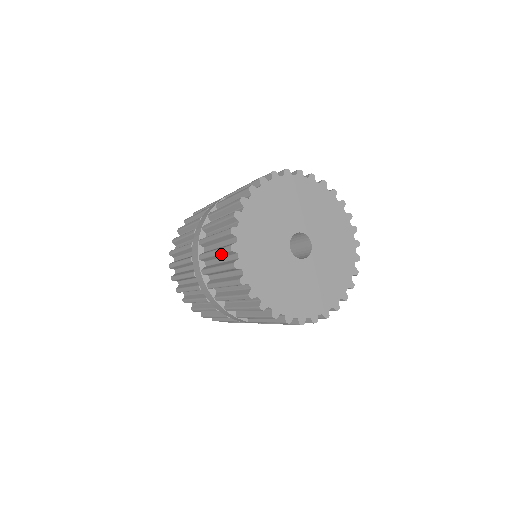
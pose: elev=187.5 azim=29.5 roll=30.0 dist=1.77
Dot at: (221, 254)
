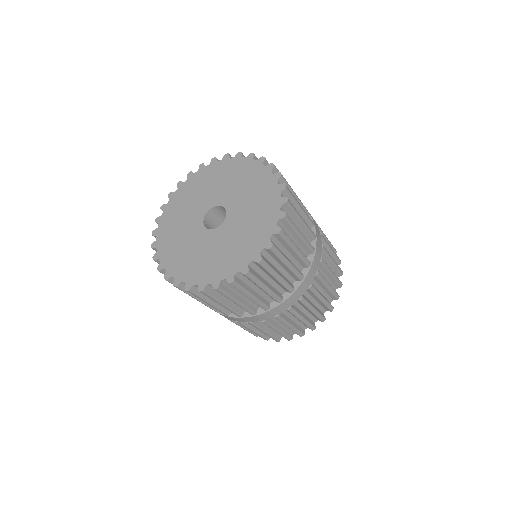
Dot at: occluded
